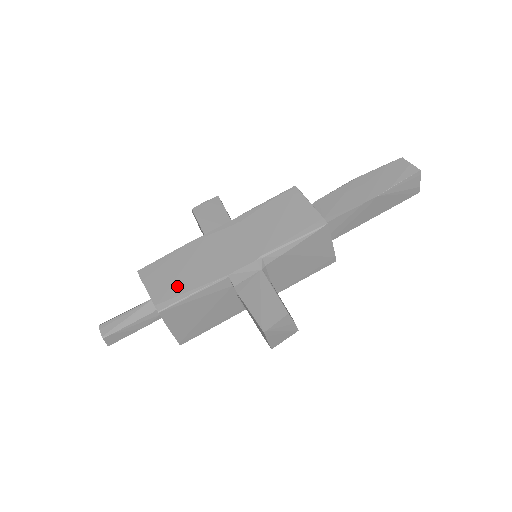
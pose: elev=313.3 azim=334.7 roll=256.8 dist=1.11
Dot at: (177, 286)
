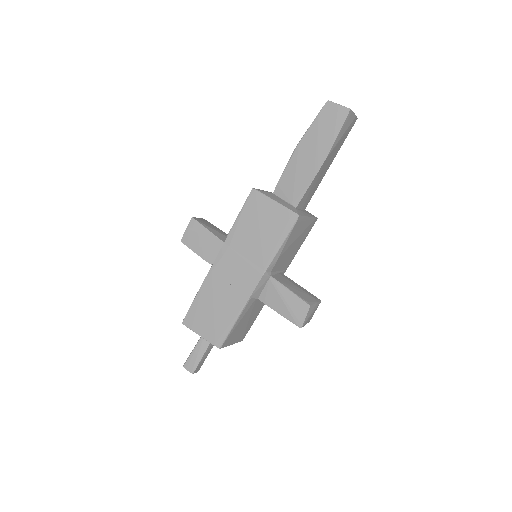
Dot at: (219, 324)
